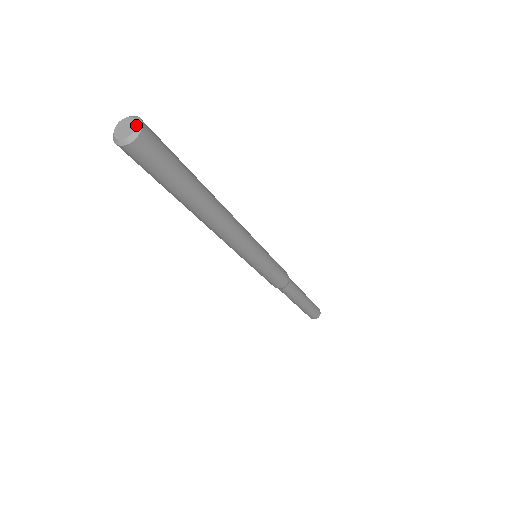
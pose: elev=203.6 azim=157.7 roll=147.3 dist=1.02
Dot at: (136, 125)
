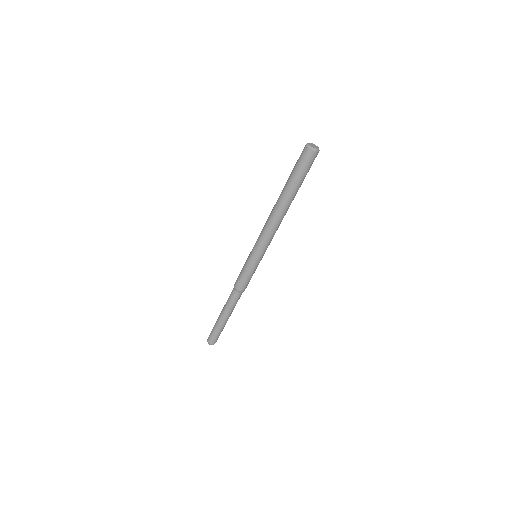
Dot at: (317, 149)
